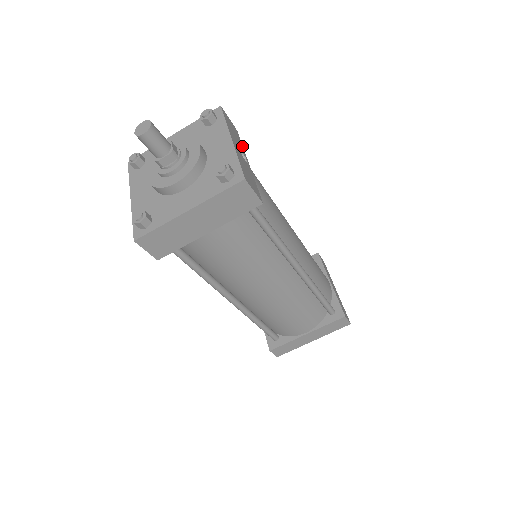
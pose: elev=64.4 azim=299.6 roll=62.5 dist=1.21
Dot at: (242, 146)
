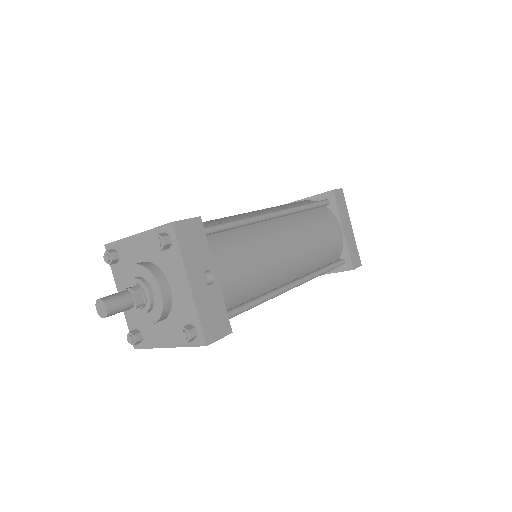
Dot at: (207, 247)
